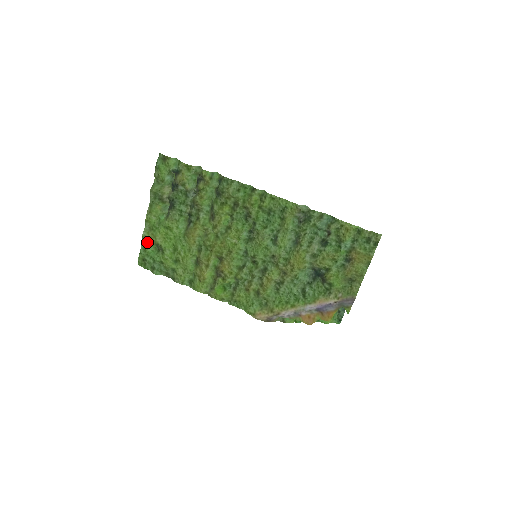
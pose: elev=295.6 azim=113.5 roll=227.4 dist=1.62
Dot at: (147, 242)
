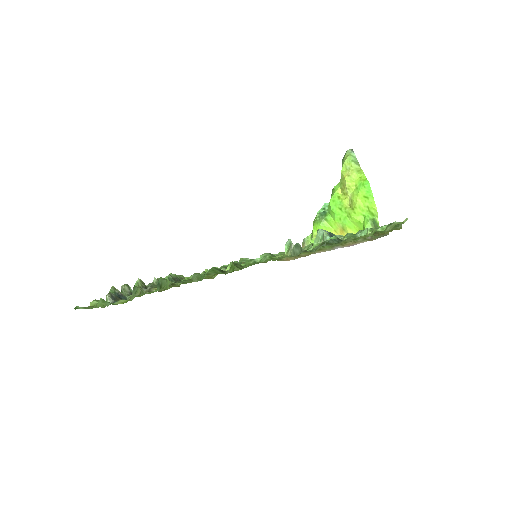
Dot at: occluded
